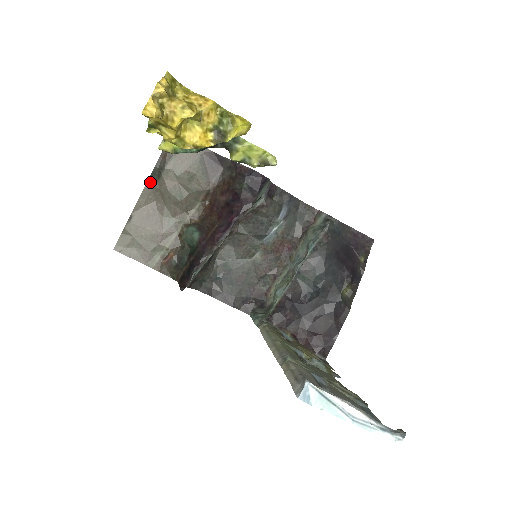
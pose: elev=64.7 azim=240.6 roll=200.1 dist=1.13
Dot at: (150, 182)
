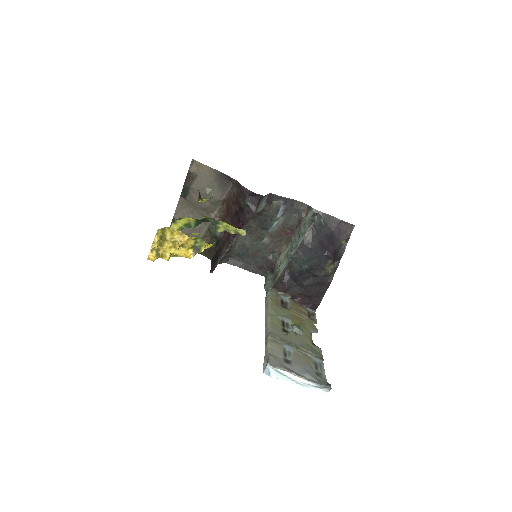
Dot at: (182, 195)
